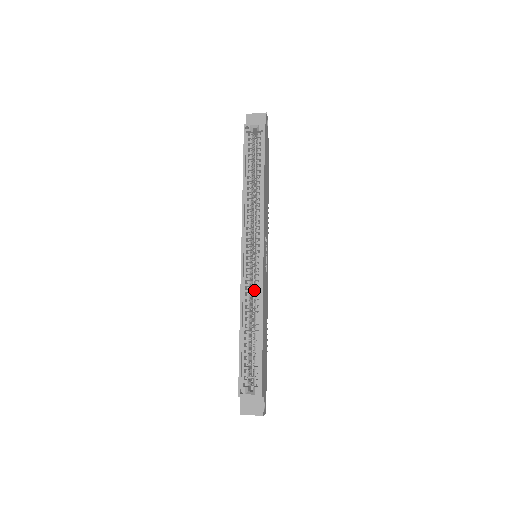
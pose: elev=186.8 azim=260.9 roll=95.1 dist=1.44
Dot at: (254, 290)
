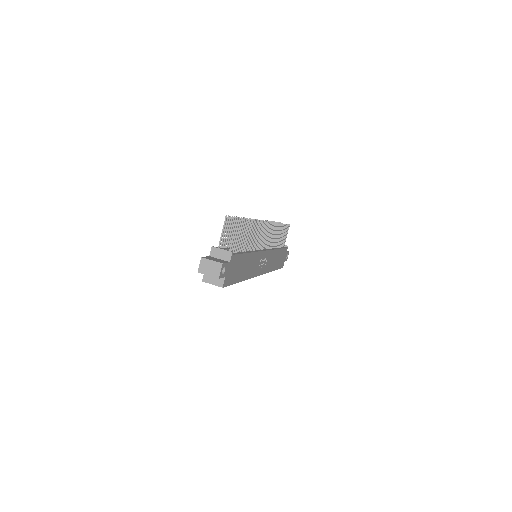
Dot at: occluded
